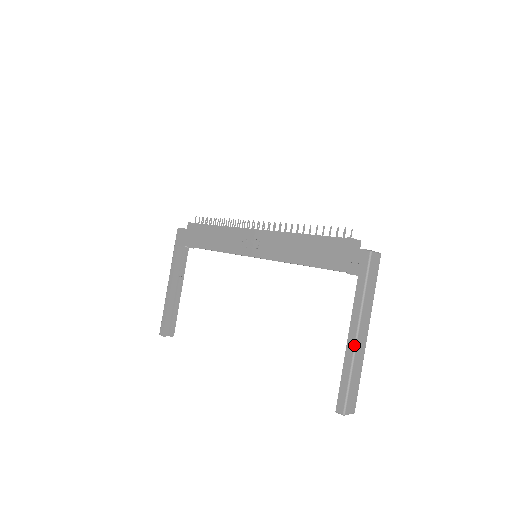
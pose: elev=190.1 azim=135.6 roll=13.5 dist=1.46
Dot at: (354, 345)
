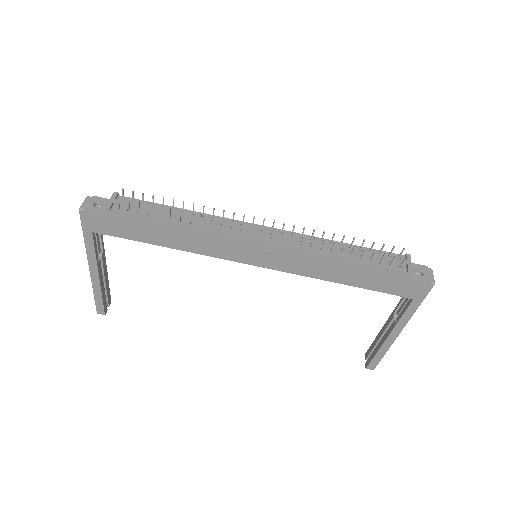
Dot at: (395, 339)
